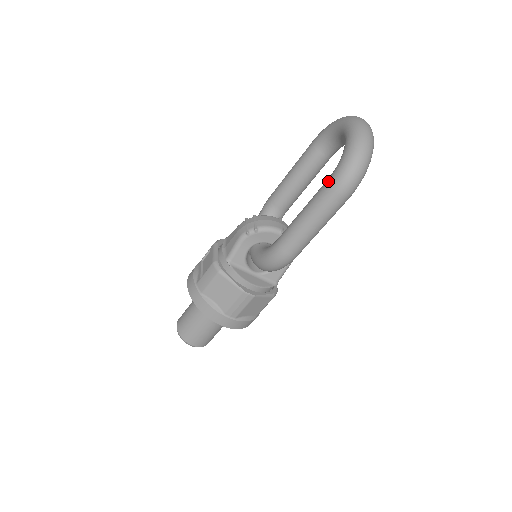
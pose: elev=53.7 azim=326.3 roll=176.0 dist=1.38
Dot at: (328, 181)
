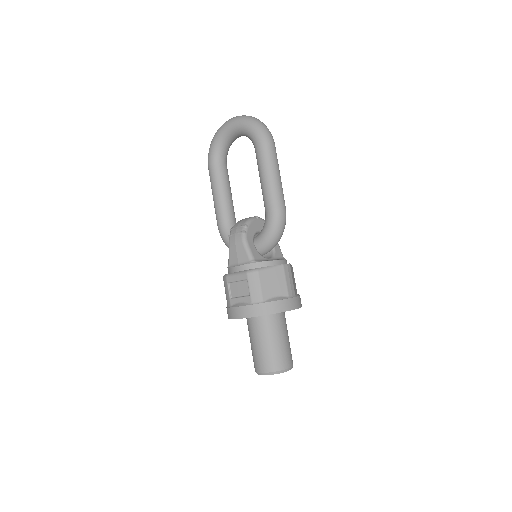
Dot at: (258, 145)
